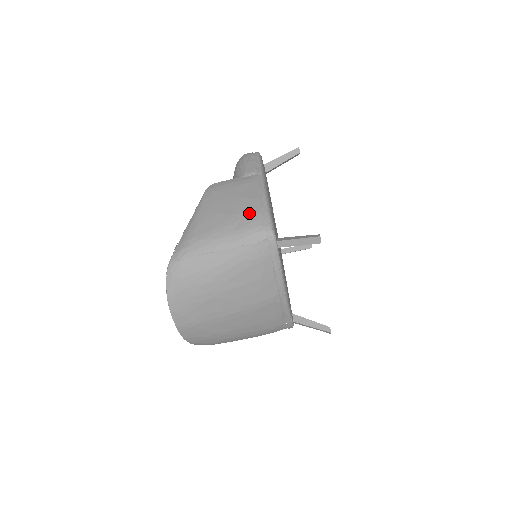
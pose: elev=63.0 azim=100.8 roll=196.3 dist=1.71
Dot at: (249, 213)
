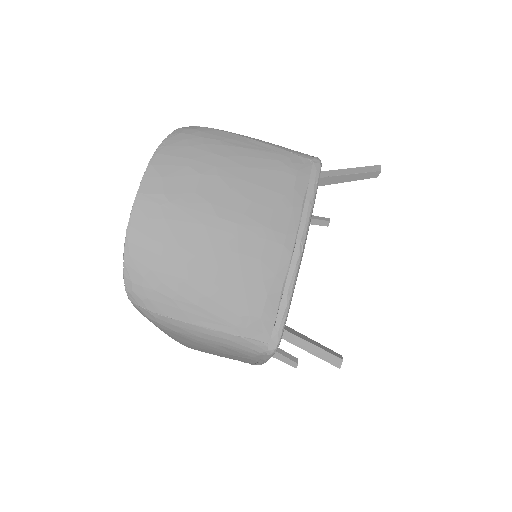
Dot at: occluded
